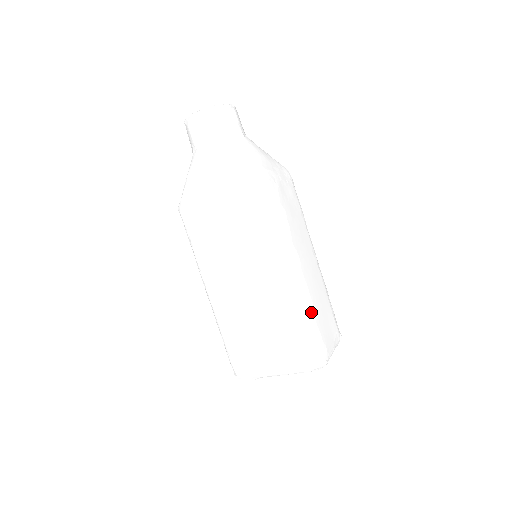
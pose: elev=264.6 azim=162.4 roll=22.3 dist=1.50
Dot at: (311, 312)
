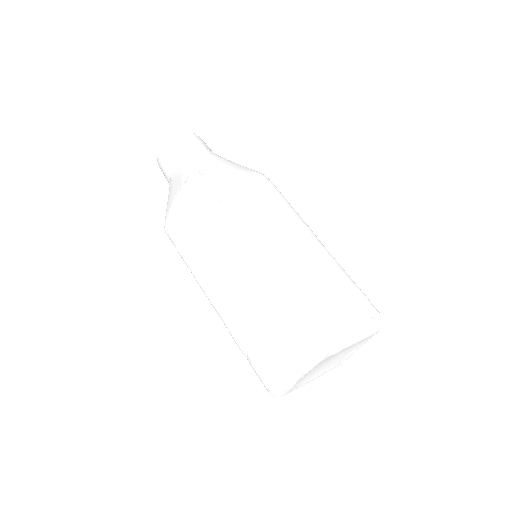
Dot at: occluded
